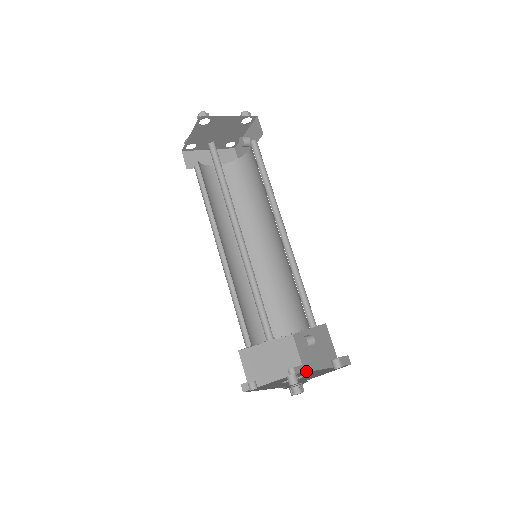
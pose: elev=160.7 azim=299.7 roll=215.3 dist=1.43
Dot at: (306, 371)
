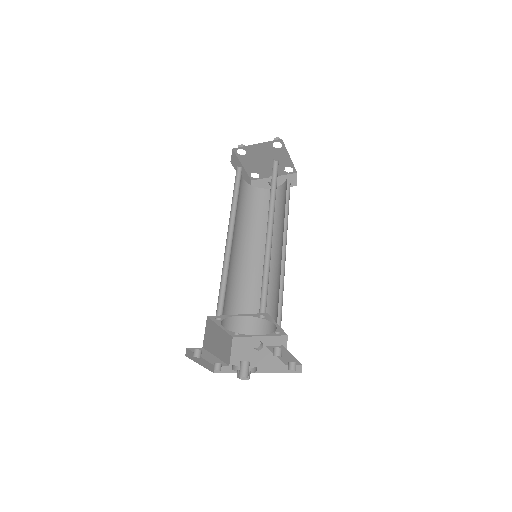
Dot at: (232, 372)
